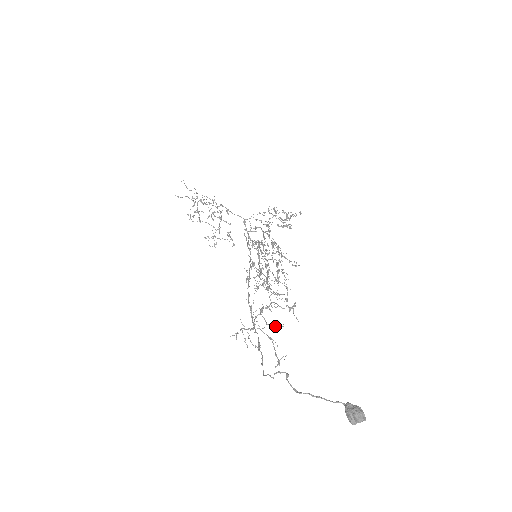
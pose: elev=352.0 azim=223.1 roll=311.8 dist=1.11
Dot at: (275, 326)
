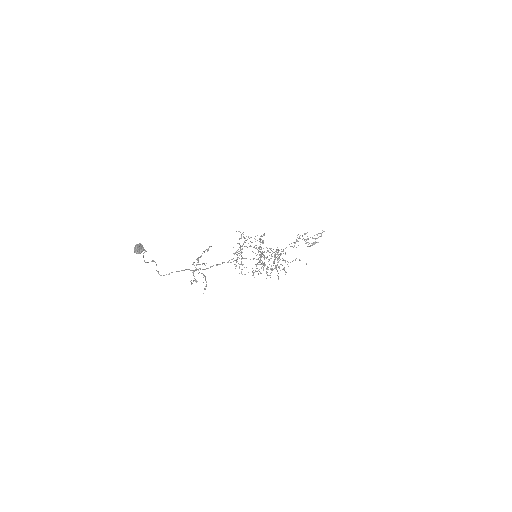
Dot at: occluded
